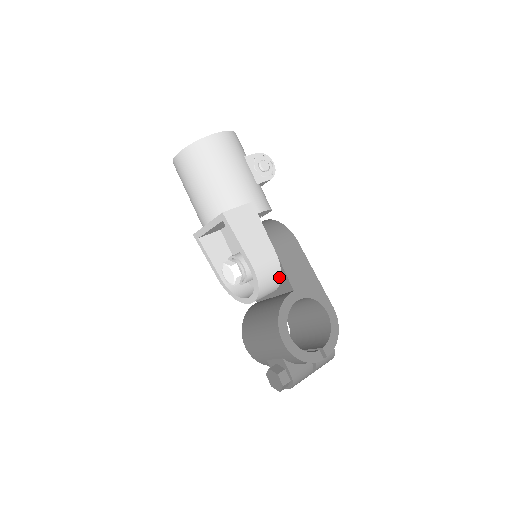
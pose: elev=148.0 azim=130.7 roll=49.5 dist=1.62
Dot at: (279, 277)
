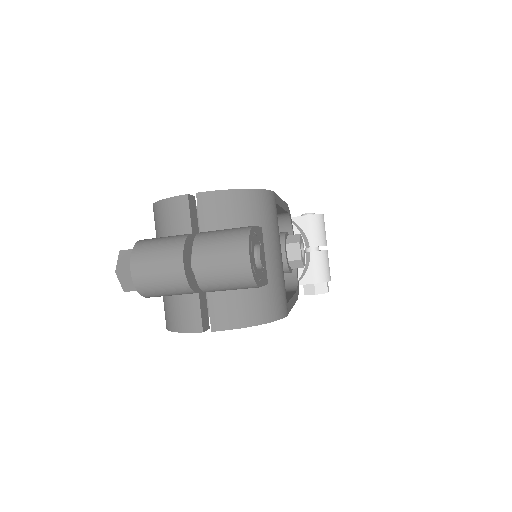
Dot at: occluded
